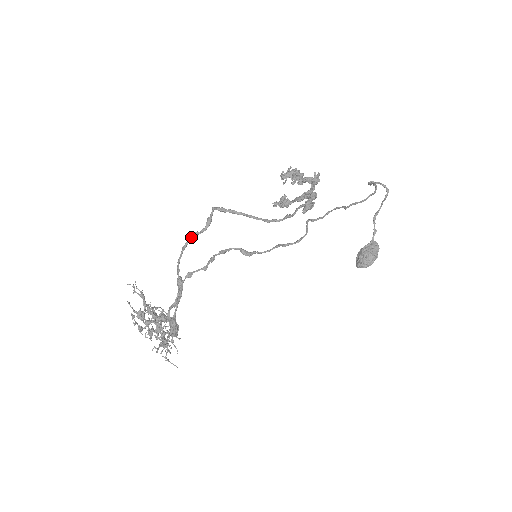
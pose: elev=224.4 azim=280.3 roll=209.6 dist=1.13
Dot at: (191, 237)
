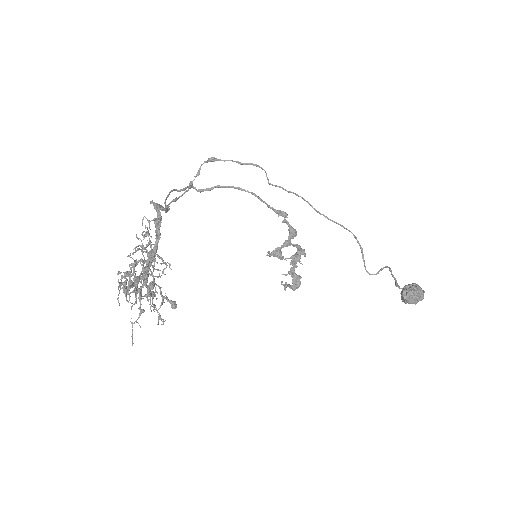
Dot at: (176, 190)
